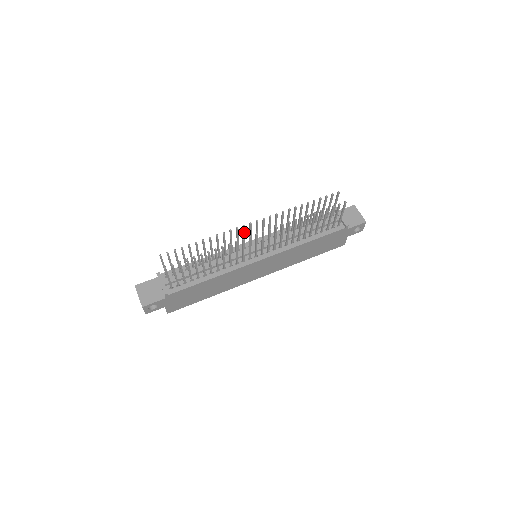
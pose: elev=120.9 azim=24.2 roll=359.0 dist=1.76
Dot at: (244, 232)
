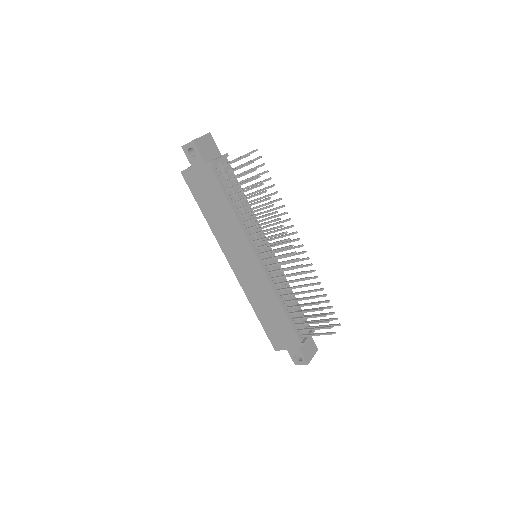
Dot at: (288, 235)
